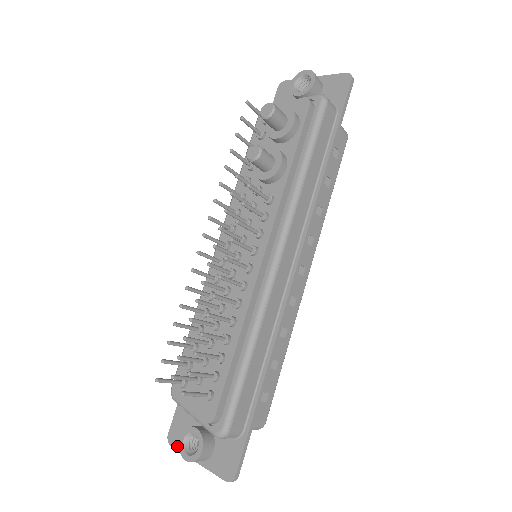
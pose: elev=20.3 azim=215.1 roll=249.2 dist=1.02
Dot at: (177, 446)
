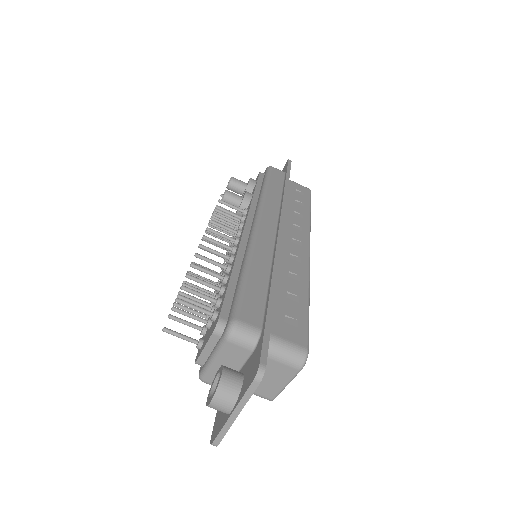
Dot at: (217, 433)
